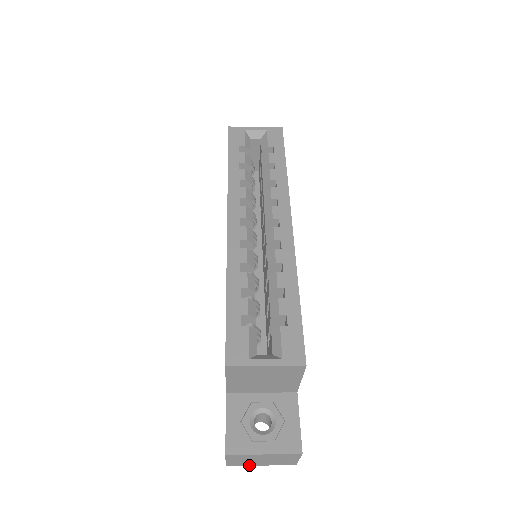
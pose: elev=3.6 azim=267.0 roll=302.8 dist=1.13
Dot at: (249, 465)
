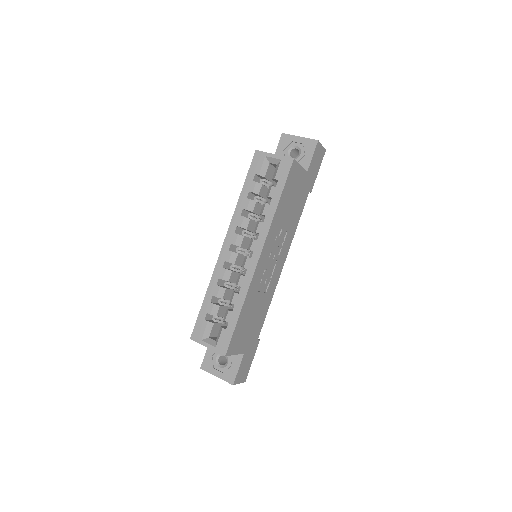
Dot at: occluded
